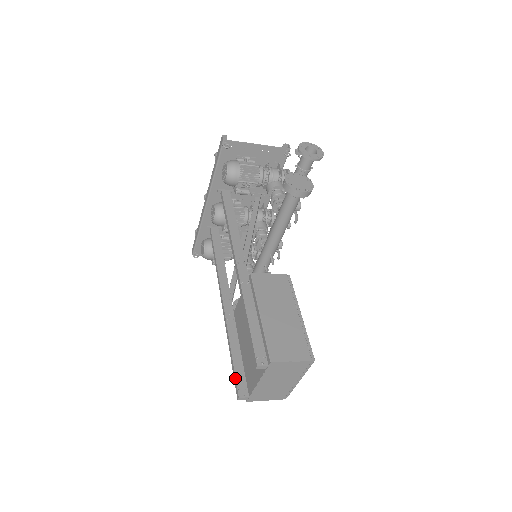
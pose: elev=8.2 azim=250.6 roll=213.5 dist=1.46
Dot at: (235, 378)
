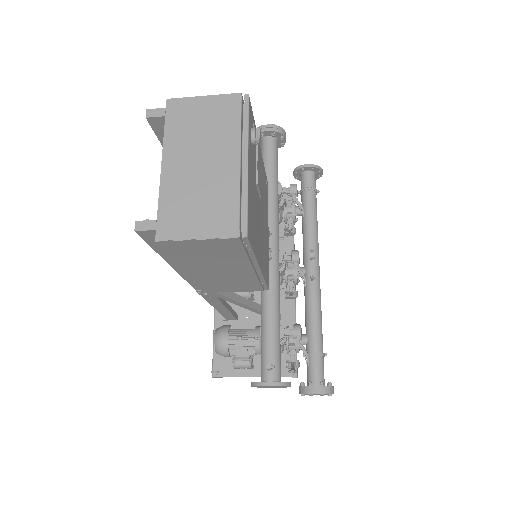
Dot at: occluded
